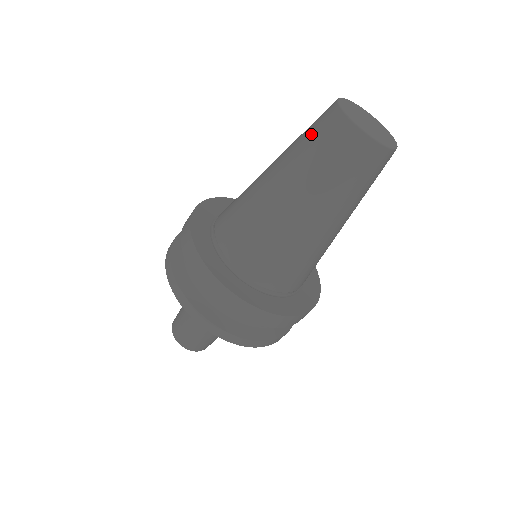
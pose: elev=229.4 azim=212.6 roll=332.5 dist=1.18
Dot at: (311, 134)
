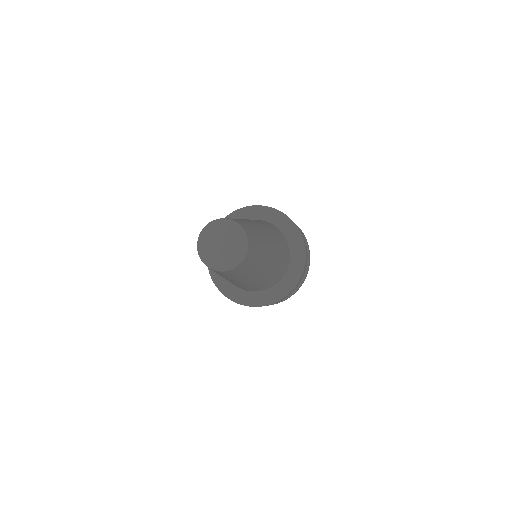
Dot at: occluded
